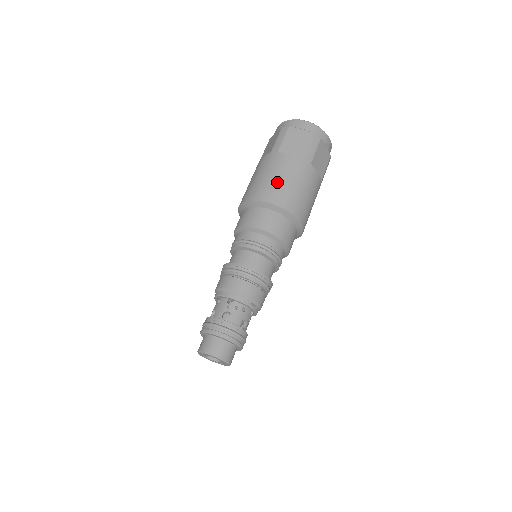
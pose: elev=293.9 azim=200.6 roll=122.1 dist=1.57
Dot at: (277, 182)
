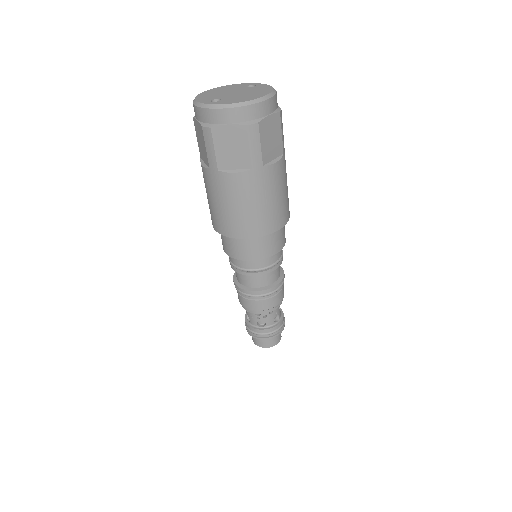
Dot at: (238, 213)
